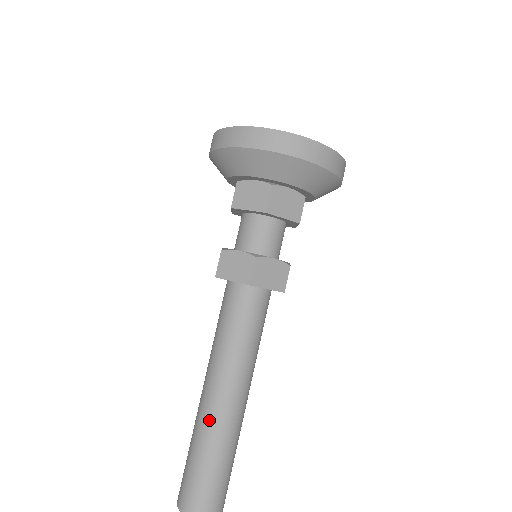
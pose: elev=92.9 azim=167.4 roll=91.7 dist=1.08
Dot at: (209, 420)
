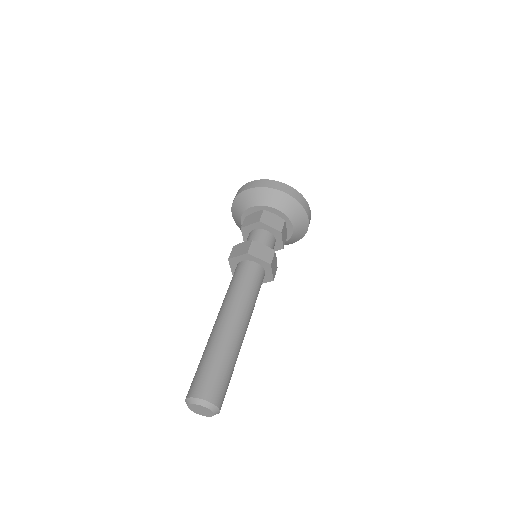
Dot at: (215, 334)
